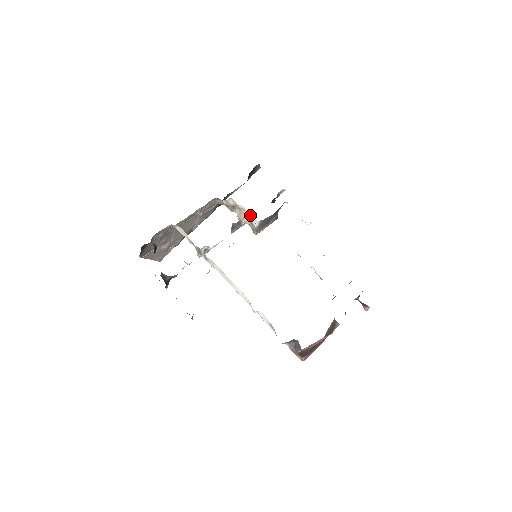
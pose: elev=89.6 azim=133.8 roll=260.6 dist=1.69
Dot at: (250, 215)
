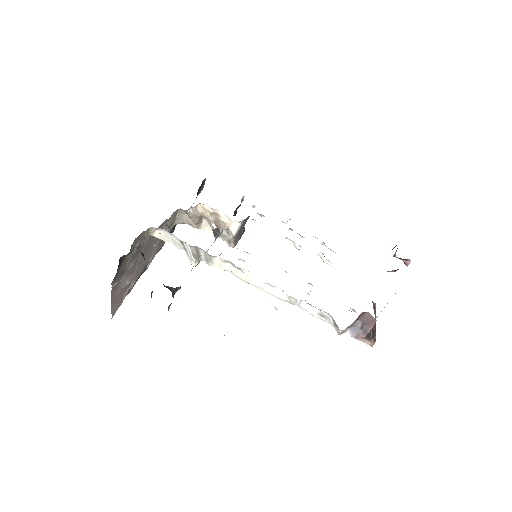
Dot at: (227, 219)
